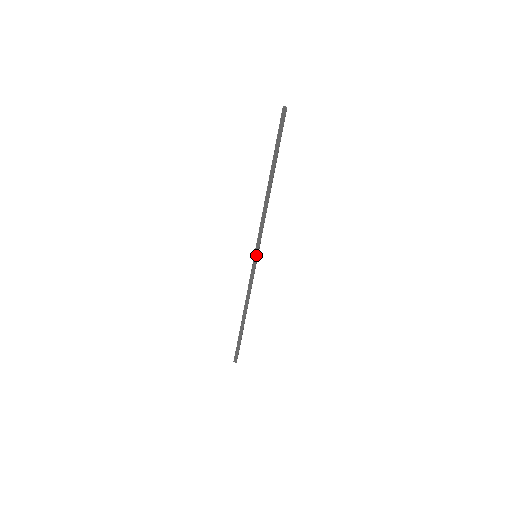
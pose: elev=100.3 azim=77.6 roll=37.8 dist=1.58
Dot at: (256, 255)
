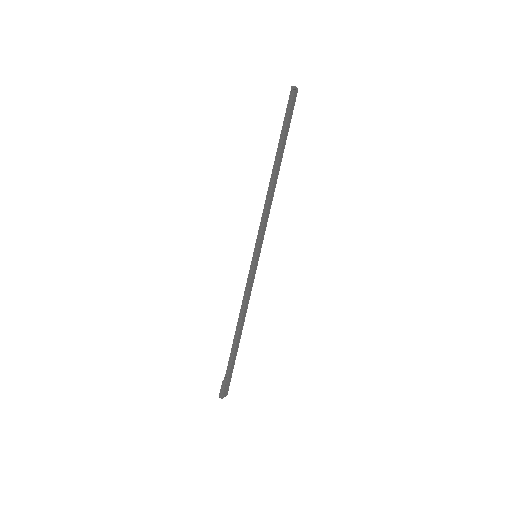
Dot at: (255, 254)
